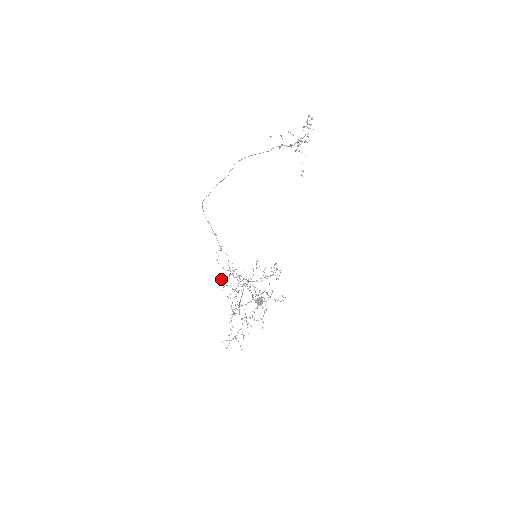
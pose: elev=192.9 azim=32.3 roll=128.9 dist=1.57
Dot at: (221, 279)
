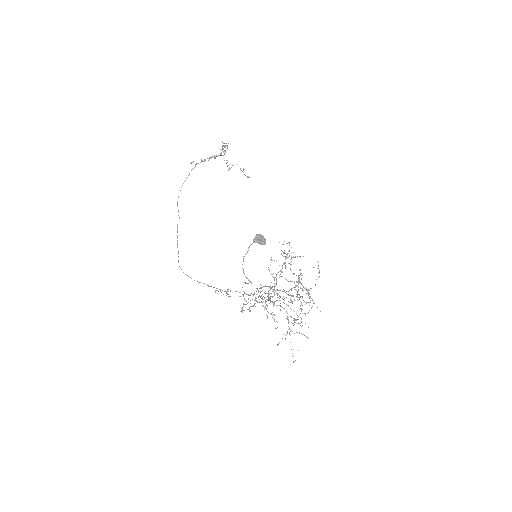
Dot at: (244, 310)
